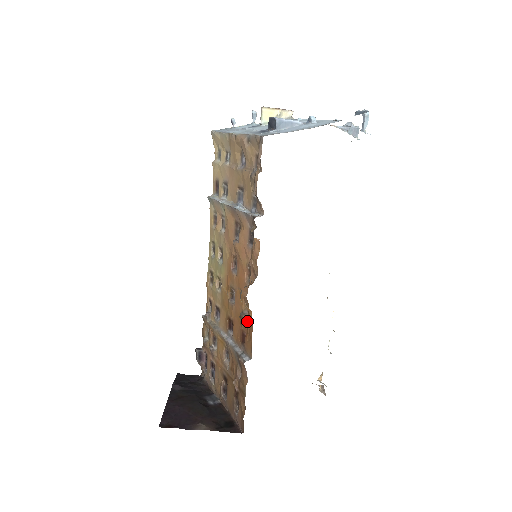
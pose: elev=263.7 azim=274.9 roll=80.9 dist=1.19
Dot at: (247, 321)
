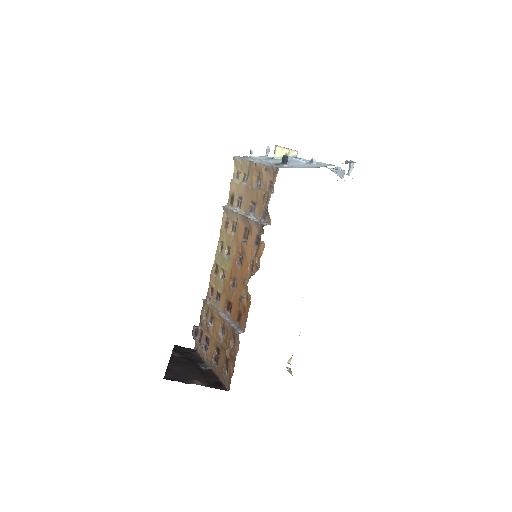
Dot at: (245, 303)
